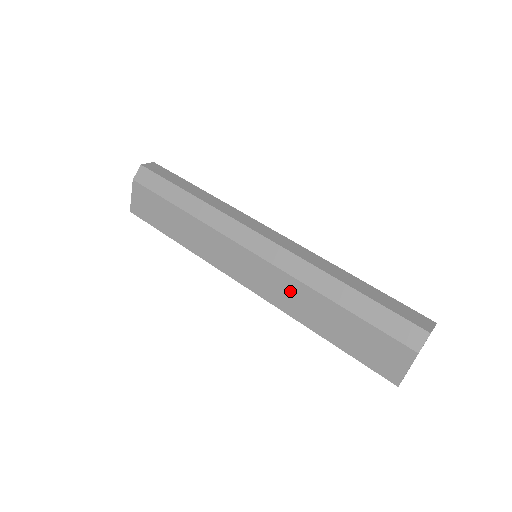
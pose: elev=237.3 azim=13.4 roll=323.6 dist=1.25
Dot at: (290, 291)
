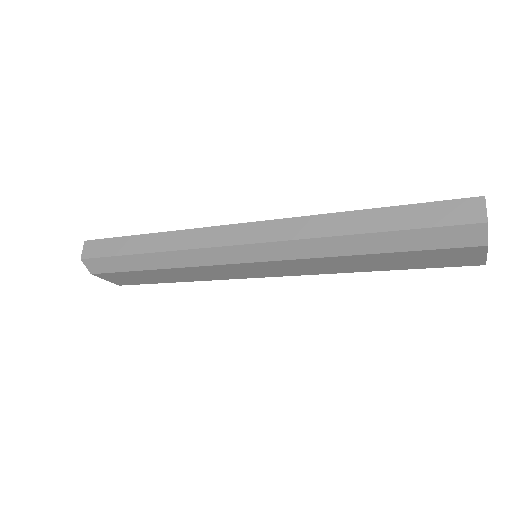
Dot at: (315, 265)
